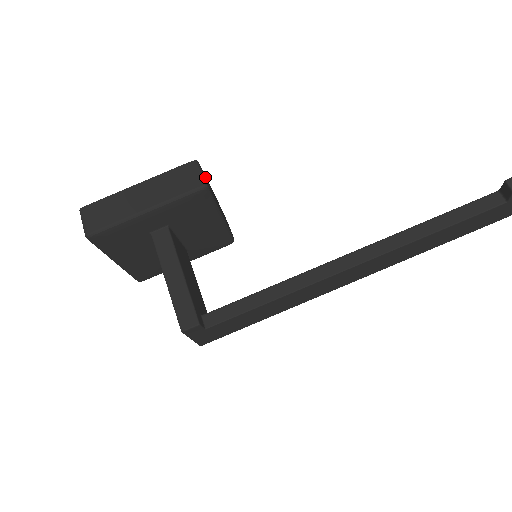
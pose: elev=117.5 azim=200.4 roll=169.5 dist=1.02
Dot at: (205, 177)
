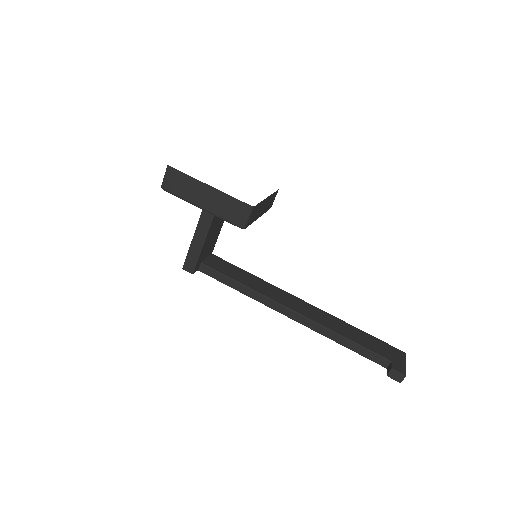
Dot at: (254, 212)
